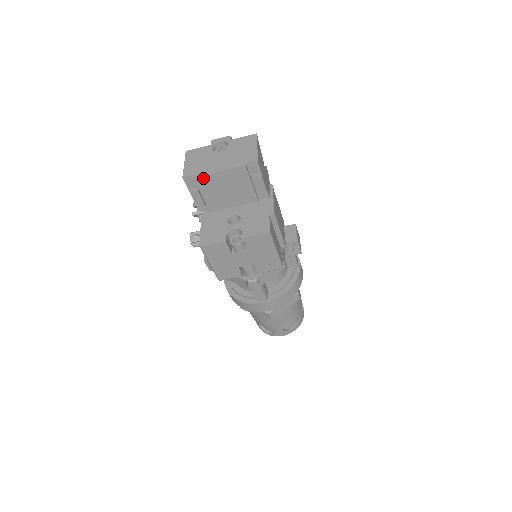
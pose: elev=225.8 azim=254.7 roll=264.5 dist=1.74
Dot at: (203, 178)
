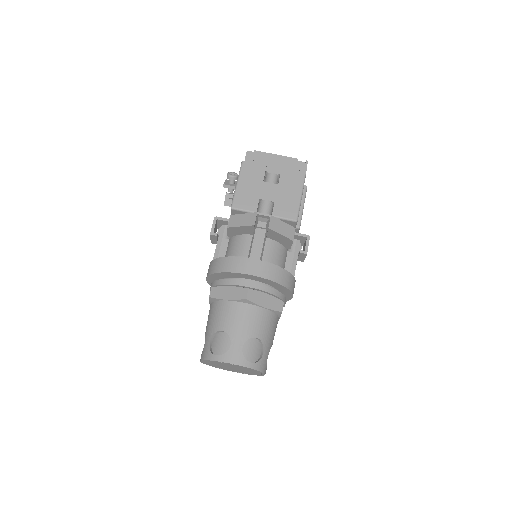
Dot at: (263, 154)
